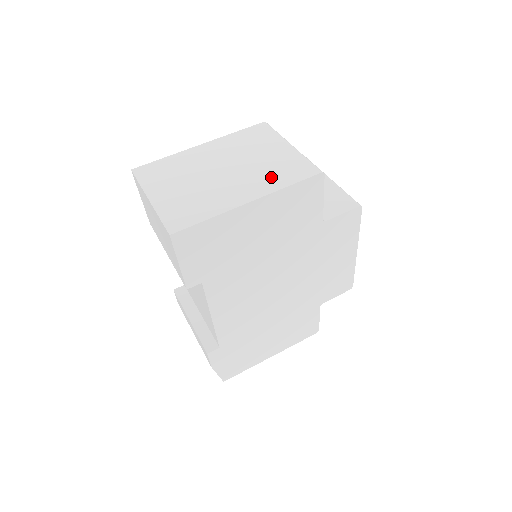
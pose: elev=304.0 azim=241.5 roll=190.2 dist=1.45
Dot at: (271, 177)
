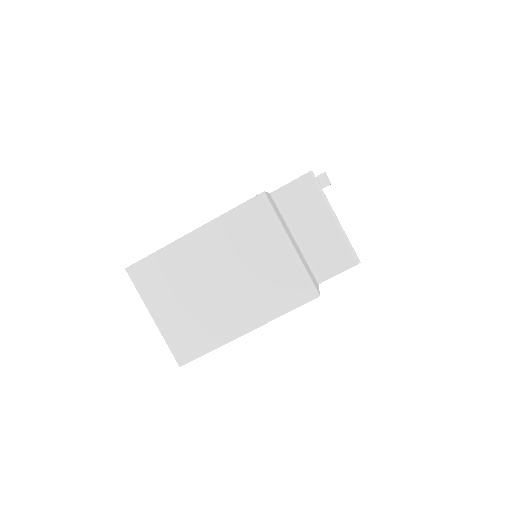
Dot at: (267, 299)
